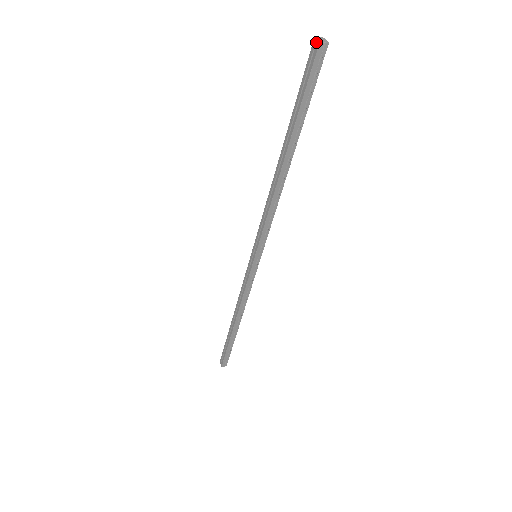
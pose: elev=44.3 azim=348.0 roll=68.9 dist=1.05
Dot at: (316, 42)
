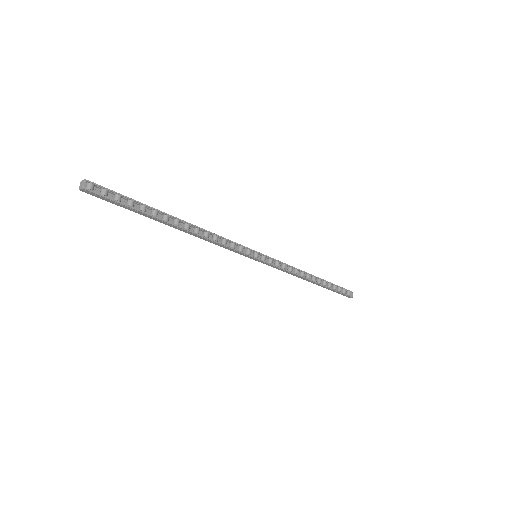
Dot at: (83, 185)
